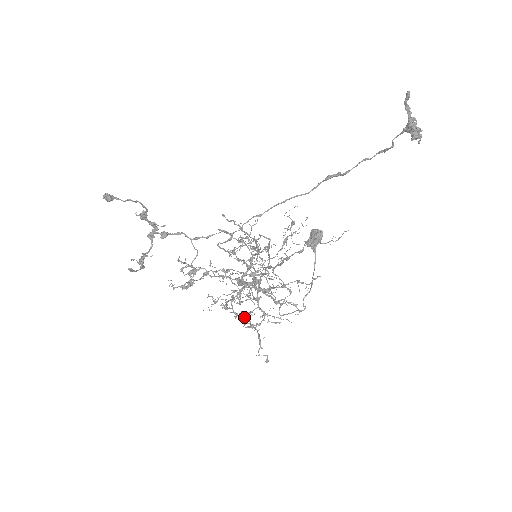
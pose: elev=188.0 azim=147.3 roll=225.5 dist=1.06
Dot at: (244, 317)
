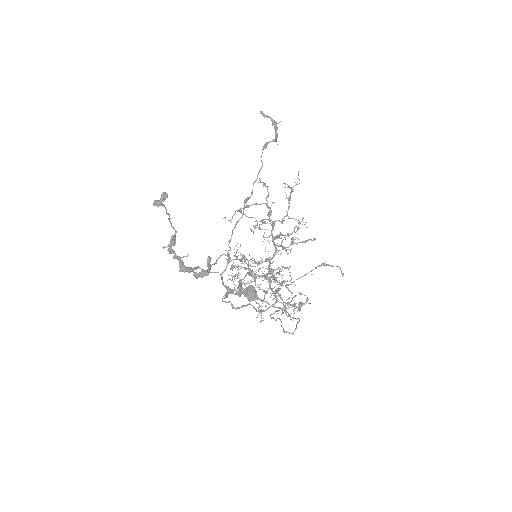
Dot at: (296, 279)
